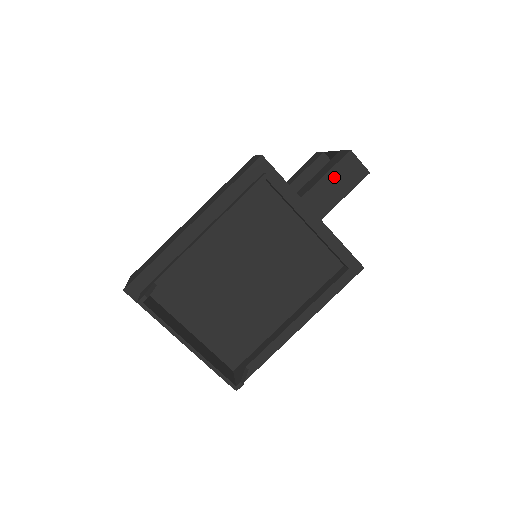
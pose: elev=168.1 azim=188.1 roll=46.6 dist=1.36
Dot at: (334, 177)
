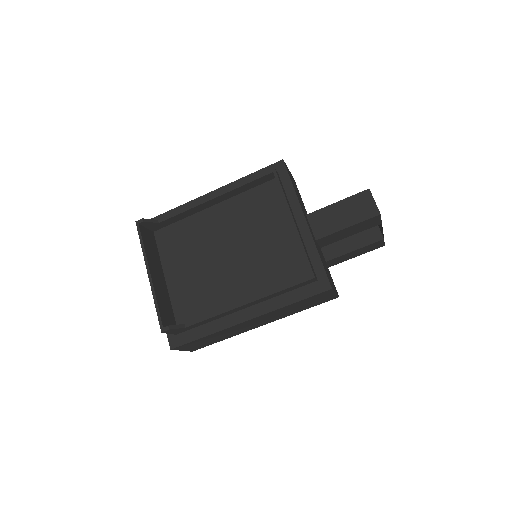
Dot at: (345, 207)
